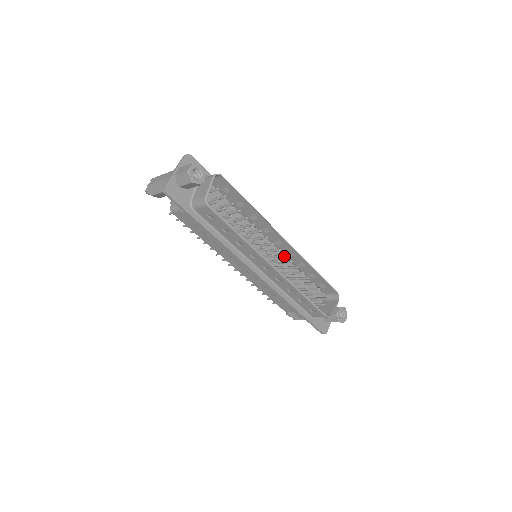
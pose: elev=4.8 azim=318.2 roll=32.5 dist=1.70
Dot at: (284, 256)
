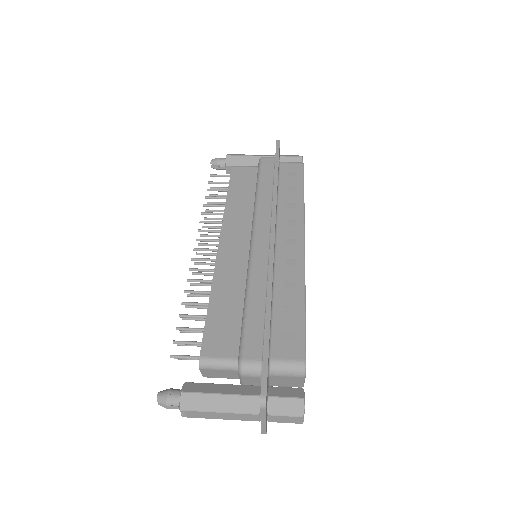
Dot at: occluded
